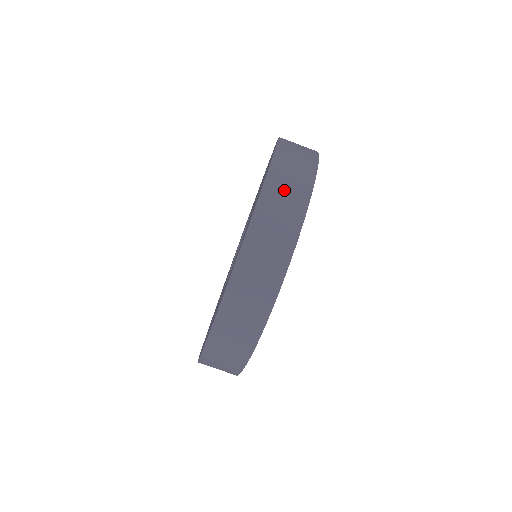
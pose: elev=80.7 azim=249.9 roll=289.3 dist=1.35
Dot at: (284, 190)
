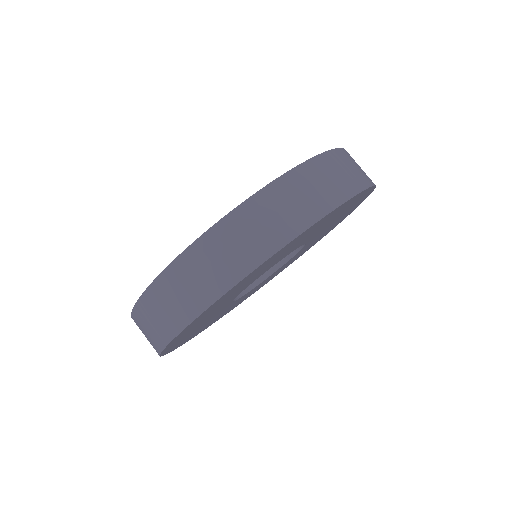
Dot at: occluded
